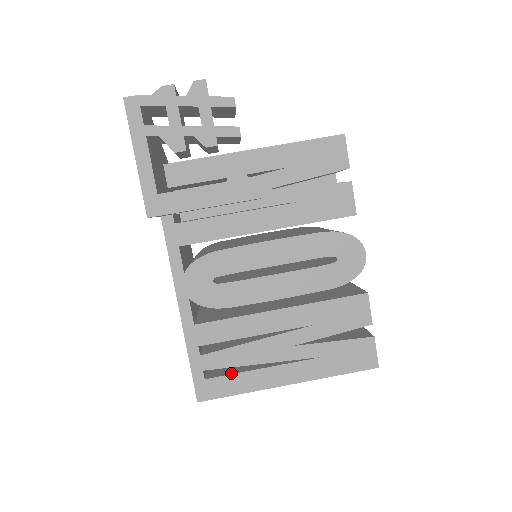
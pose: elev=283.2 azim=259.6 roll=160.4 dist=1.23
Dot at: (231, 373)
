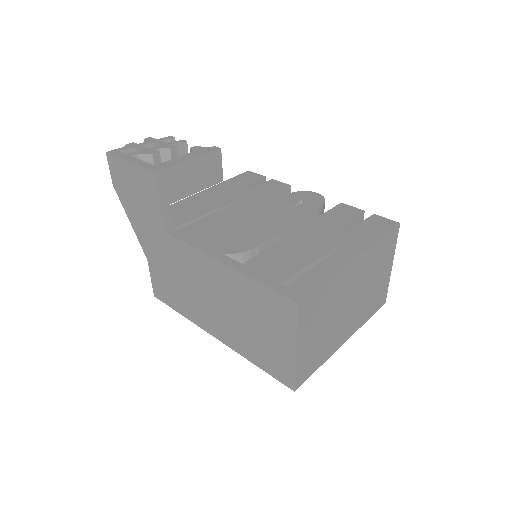
Dot at: (304, 275)
